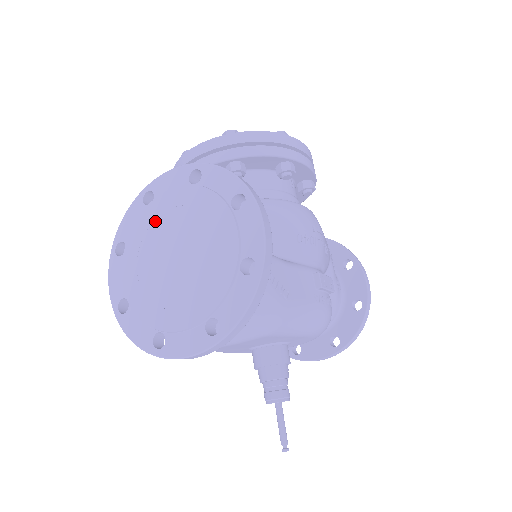
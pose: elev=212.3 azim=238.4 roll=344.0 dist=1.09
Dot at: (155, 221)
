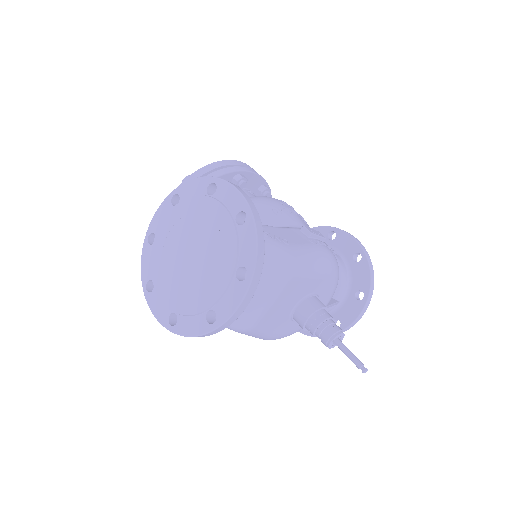
Dot at: (164, 247)
